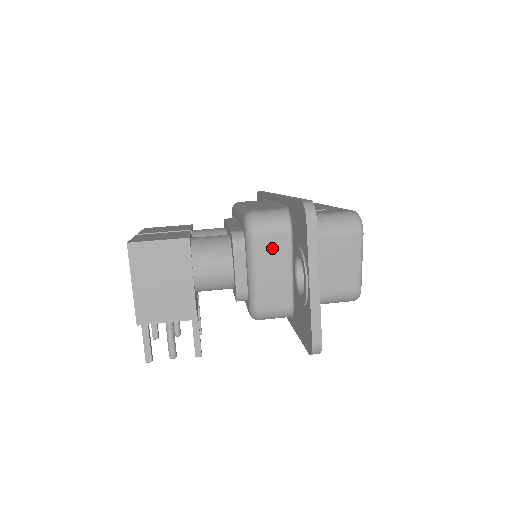
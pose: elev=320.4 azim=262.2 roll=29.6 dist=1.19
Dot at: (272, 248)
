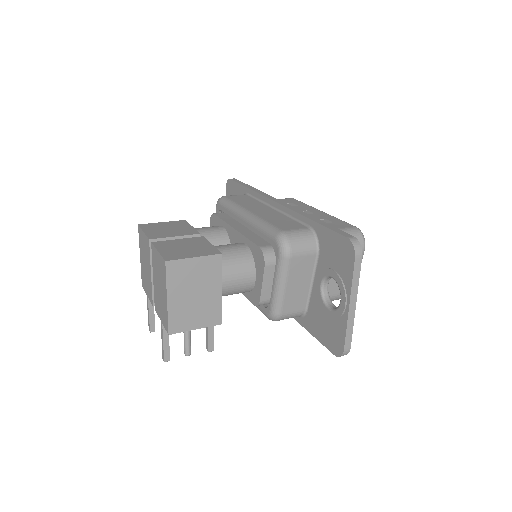
Dot at: (301, 265)
